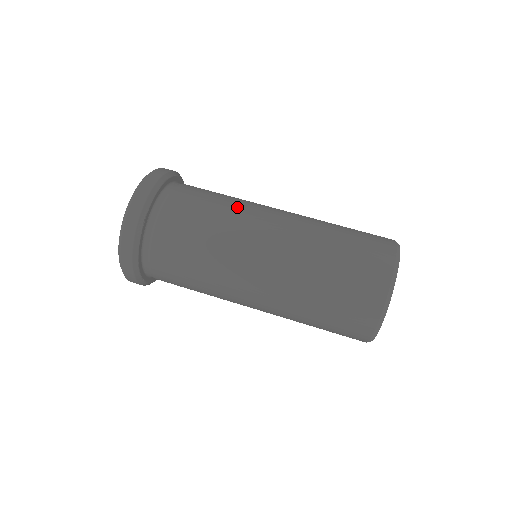
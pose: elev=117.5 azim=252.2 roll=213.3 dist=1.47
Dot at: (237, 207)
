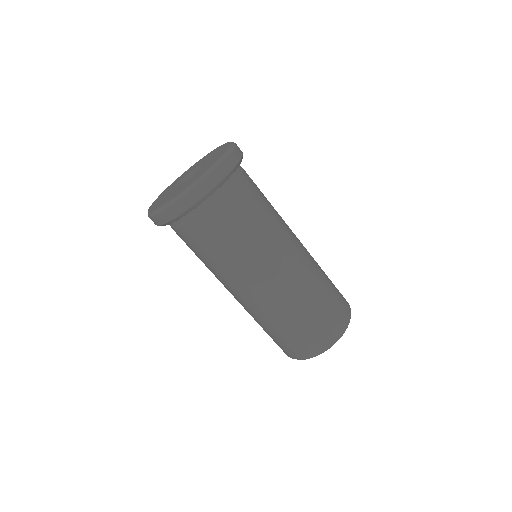
Dot at: (234, 264)
